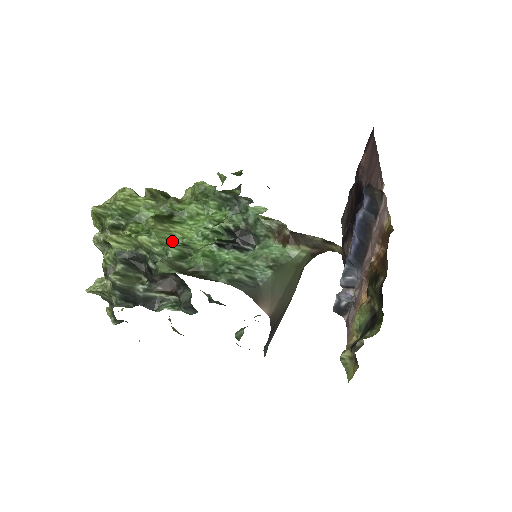
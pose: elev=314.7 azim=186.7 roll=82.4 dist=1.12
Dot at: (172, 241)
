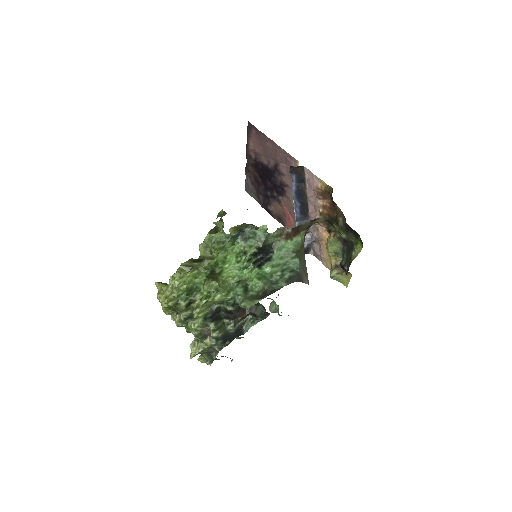
Dot at: (229, 285)
